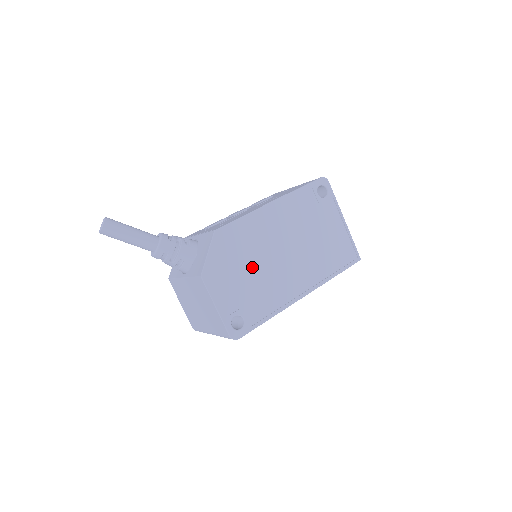
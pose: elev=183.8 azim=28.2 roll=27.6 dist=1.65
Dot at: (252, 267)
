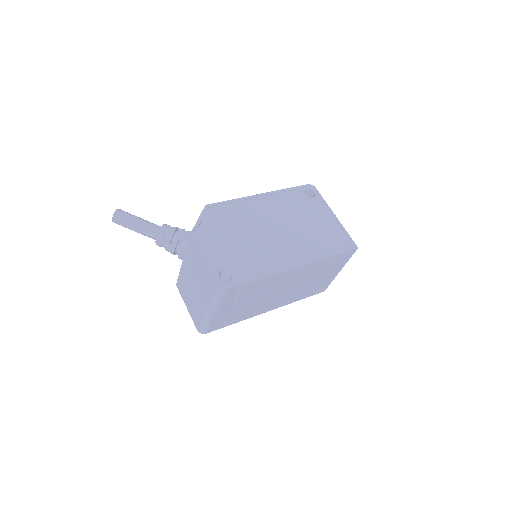
Dot at: (241, 236)
